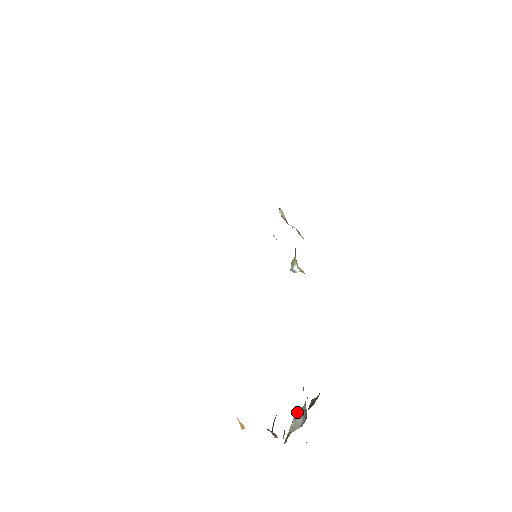
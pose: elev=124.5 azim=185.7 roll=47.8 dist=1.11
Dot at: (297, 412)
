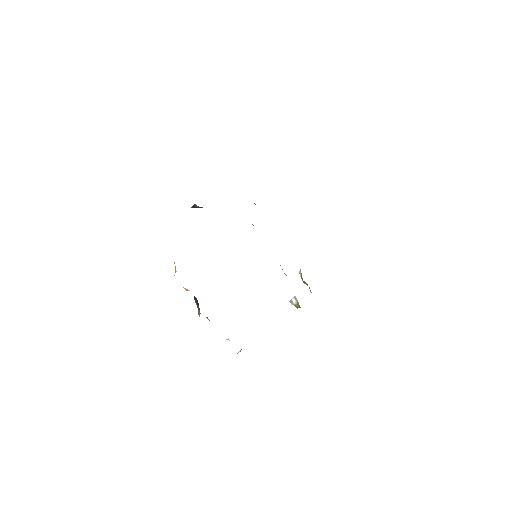
Dot at: occluded
